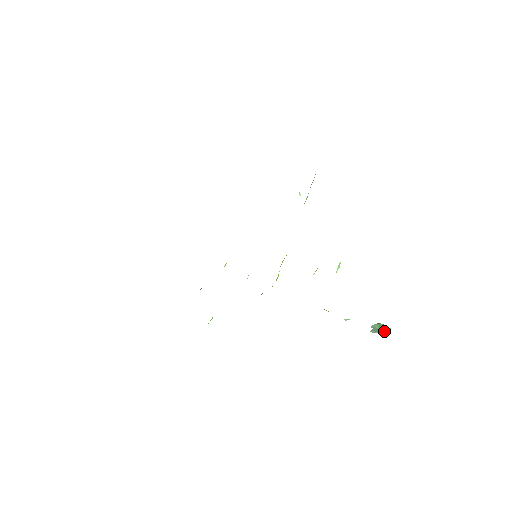
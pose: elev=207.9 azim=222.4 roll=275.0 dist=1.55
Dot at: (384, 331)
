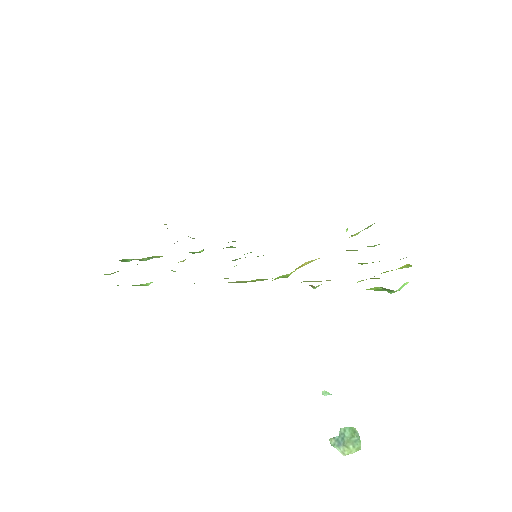
Dot at: (347, 450)
